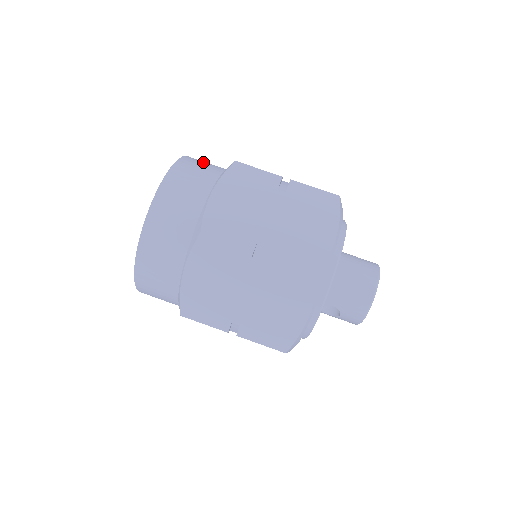
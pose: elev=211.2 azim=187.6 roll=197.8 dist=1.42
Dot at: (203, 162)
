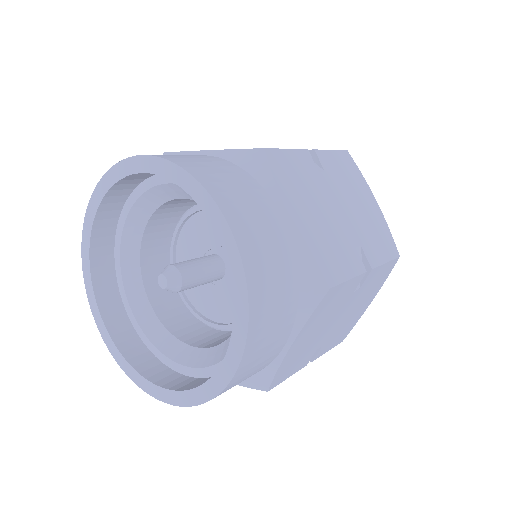
Dot at: (201, 162)
